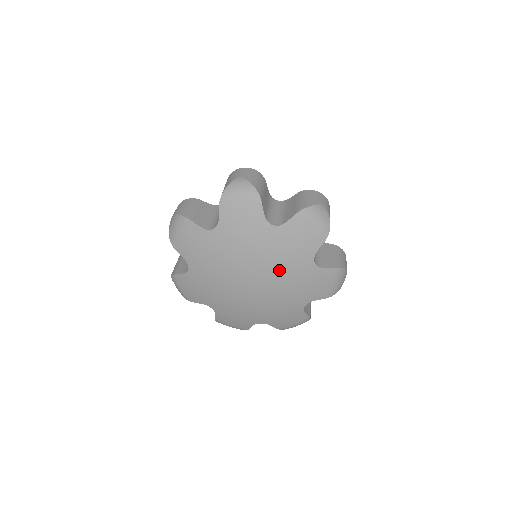
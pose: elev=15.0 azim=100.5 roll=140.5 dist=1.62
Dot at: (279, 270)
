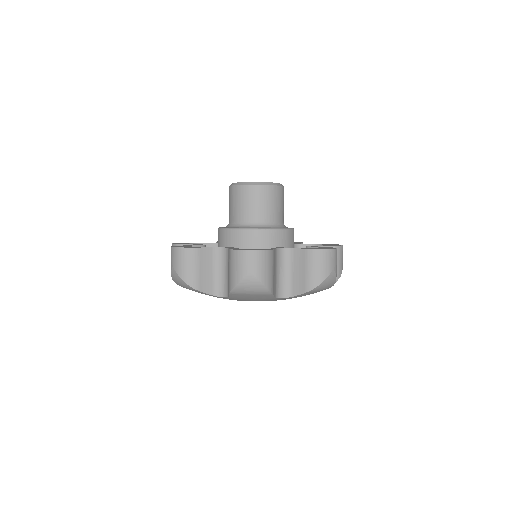
Dot at: occluded
